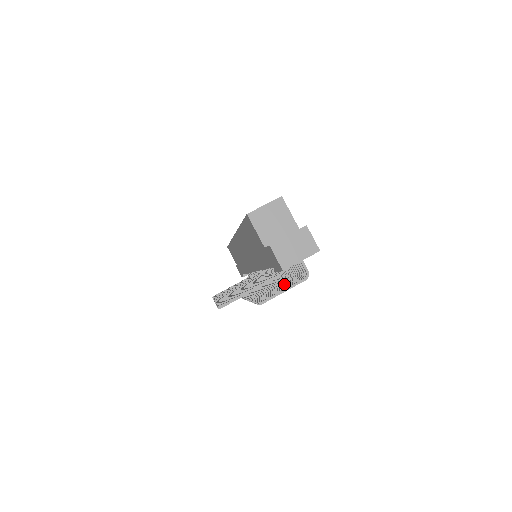
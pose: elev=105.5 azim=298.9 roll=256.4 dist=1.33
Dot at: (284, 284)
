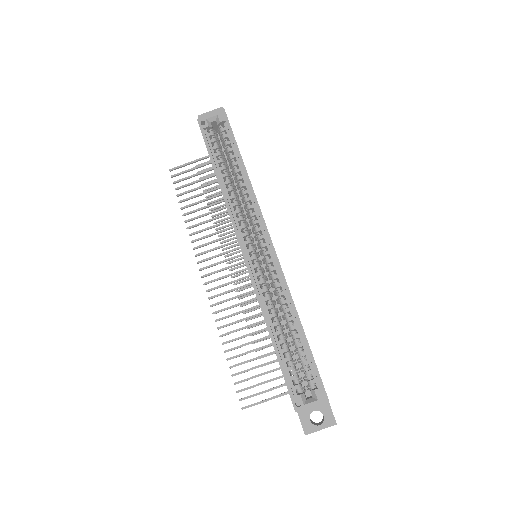
Dot at: occluded
